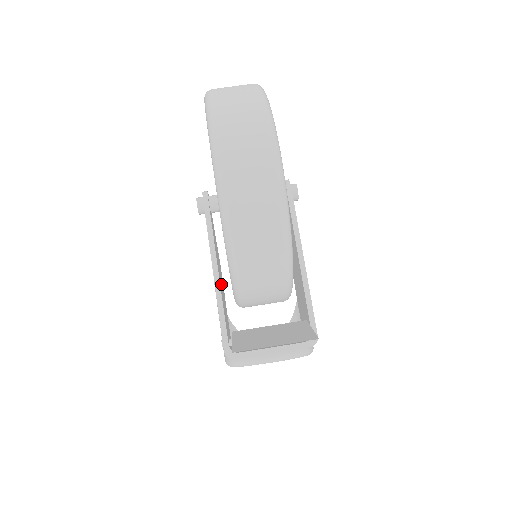
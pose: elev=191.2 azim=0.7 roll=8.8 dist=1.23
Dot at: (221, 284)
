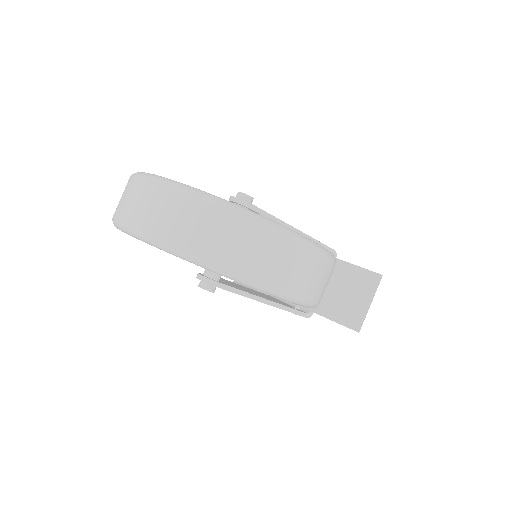
Dot at: occluded
